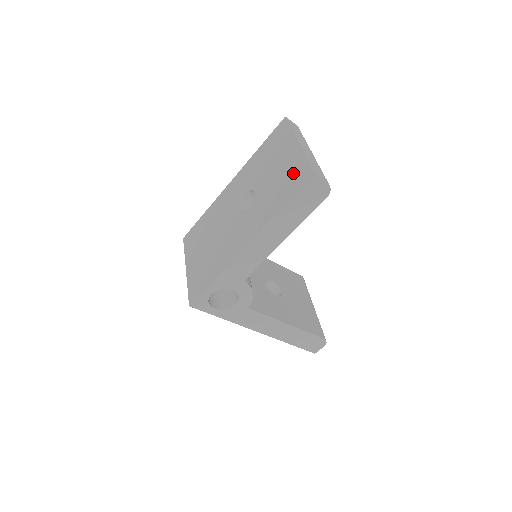
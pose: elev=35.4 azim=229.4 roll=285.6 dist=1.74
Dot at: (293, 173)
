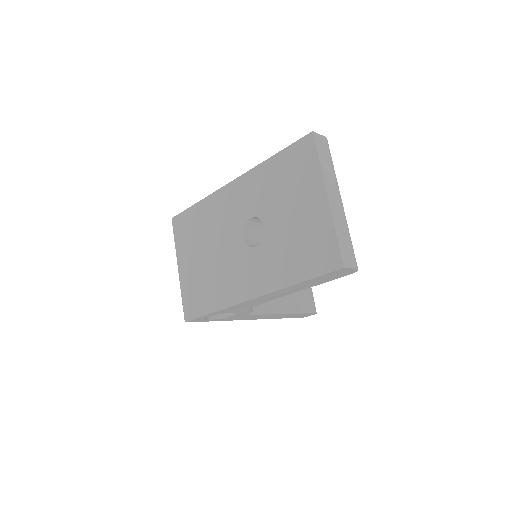
Dot at: (317, 243)
